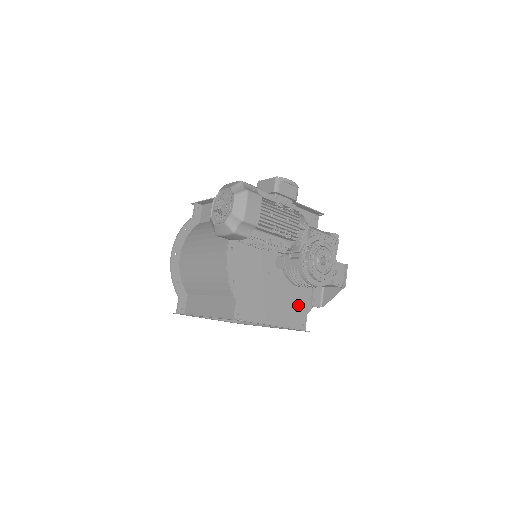
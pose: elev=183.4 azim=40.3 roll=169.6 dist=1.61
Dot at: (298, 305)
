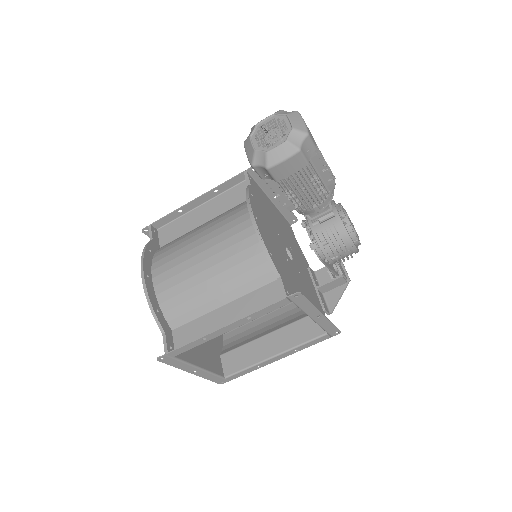
Dot at: (316, 305)
